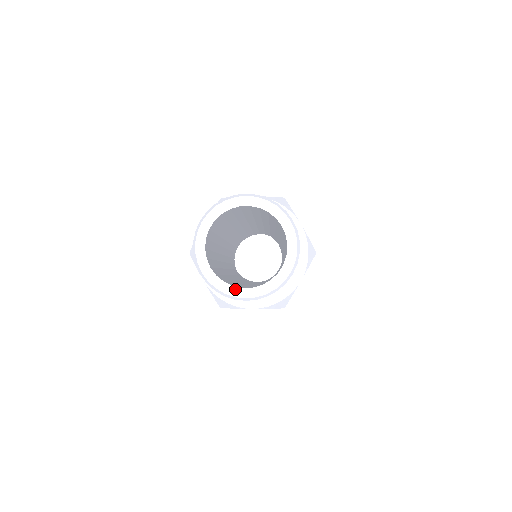
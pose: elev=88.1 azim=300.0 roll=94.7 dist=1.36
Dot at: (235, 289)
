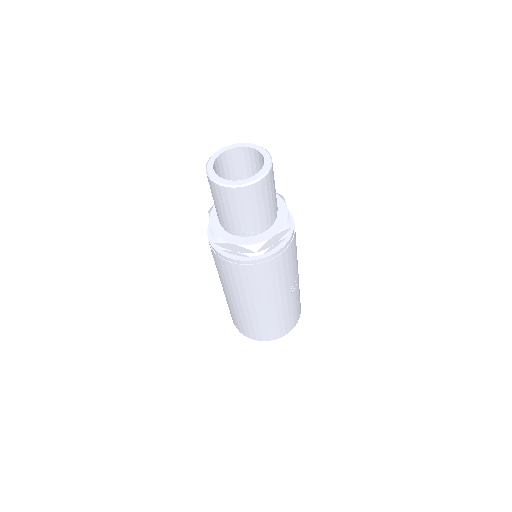
Dot at: (250, 179)
